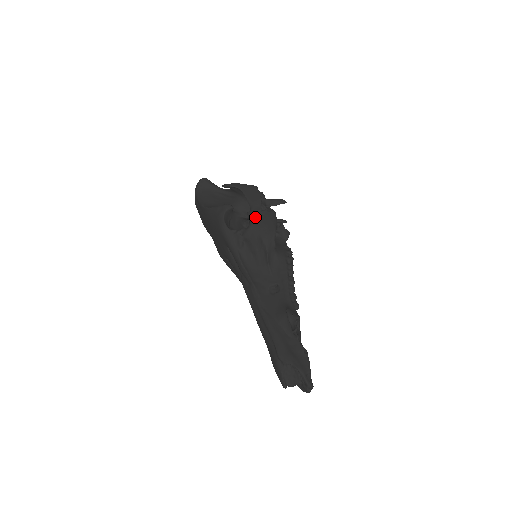
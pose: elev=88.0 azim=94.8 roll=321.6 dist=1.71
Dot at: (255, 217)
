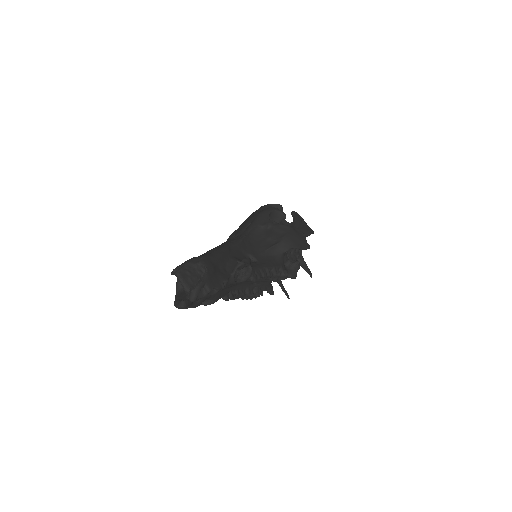
Dot at: (295, 230)
